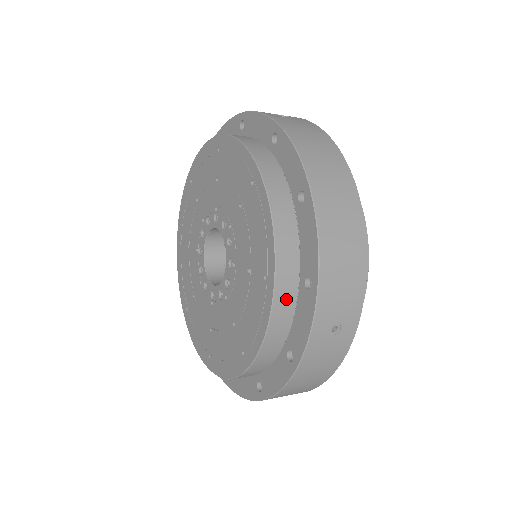
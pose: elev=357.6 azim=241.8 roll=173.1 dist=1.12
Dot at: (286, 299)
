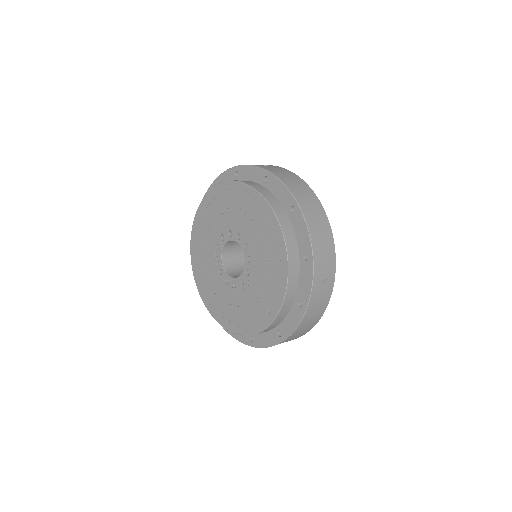
Dot at: (294, 269)
